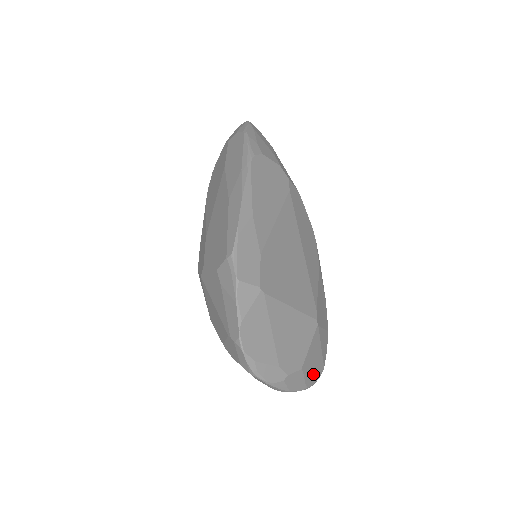
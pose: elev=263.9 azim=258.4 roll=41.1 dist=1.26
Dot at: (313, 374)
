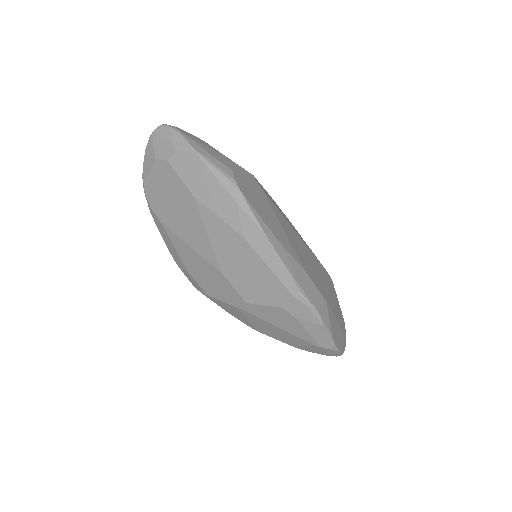
Dot at: occluded
